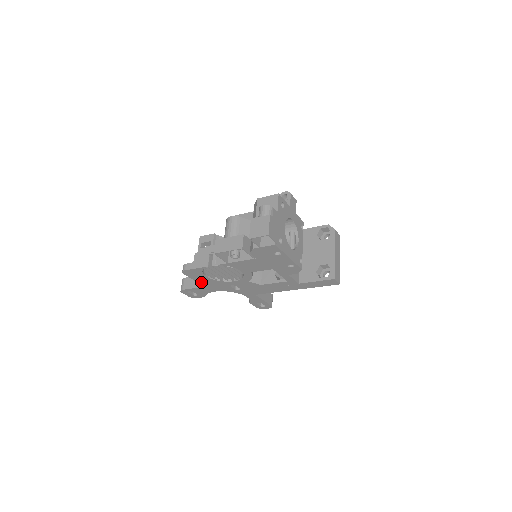
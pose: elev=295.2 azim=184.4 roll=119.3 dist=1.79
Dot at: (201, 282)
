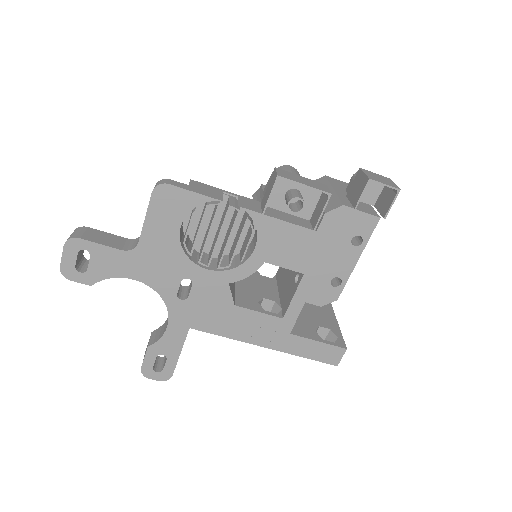
Dot at: (148, 237)
